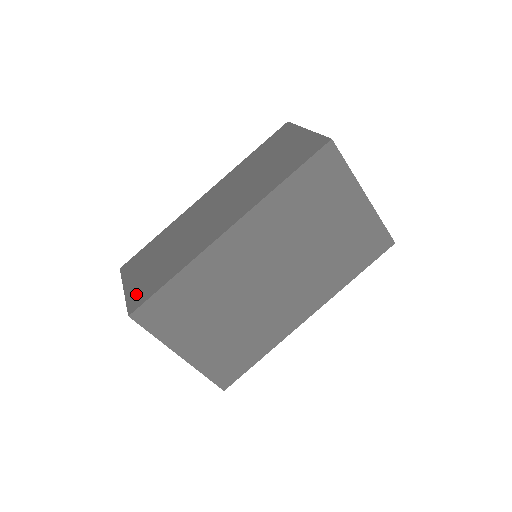
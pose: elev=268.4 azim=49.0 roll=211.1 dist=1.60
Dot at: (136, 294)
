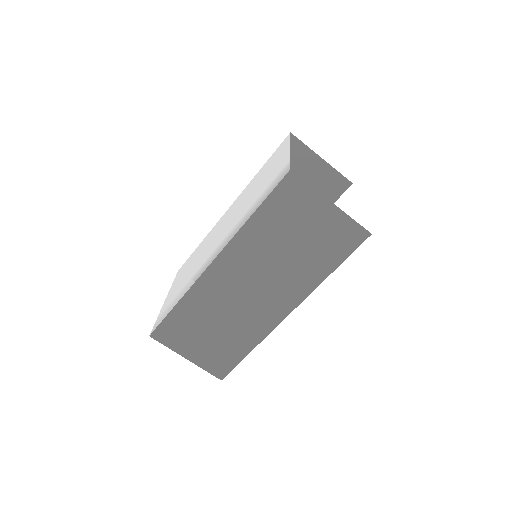
Dot at: (212, 364)
